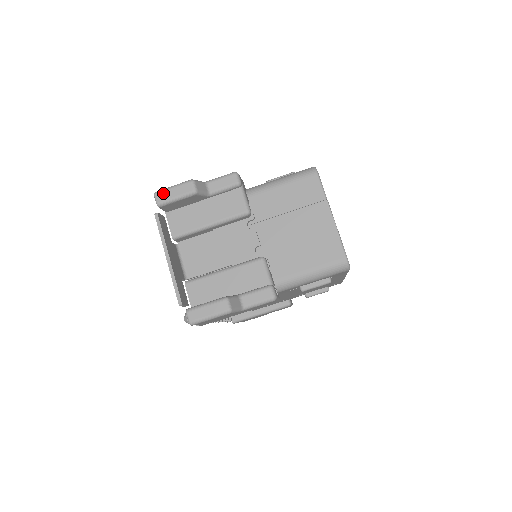
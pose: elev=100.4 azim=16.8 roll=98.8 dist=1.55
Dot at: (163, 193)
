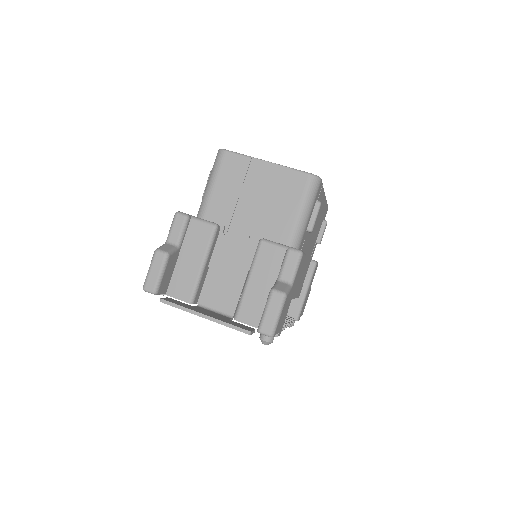
Dot at: (148, 282)
